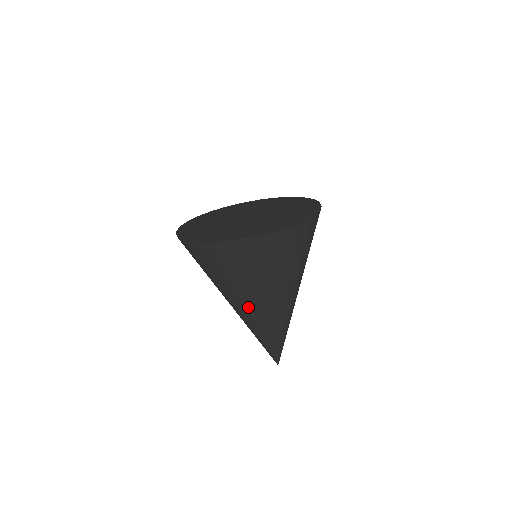
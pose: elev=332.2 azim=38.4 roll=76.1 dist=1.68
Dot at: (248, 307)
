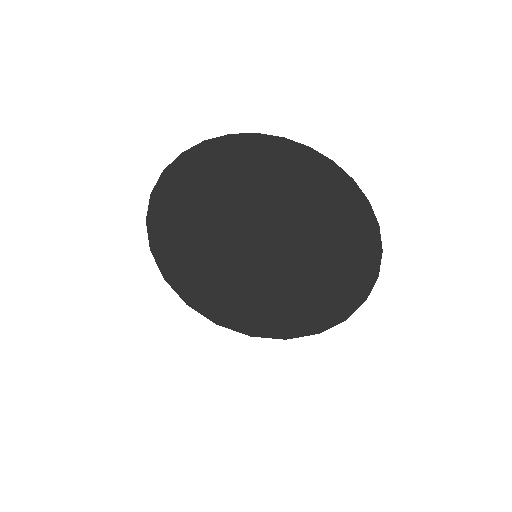
Dot at: occluded
